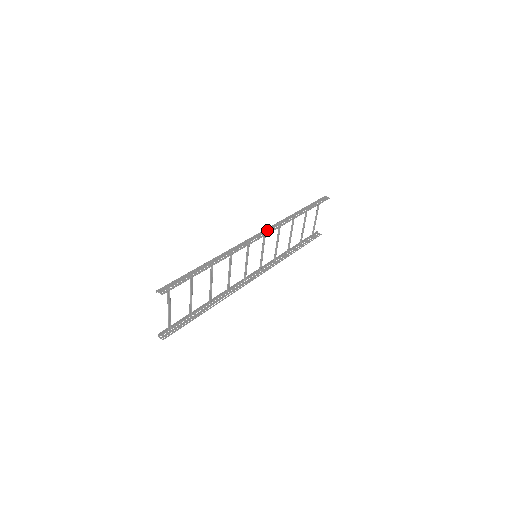
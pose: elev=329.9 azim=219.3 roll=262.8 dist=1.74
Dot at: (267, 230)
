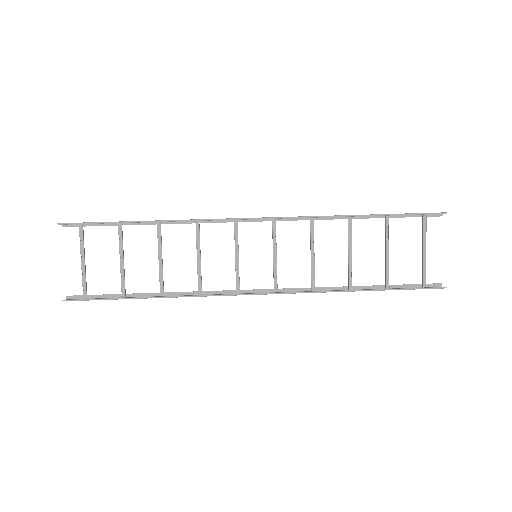
Dot at: (275, 217)
